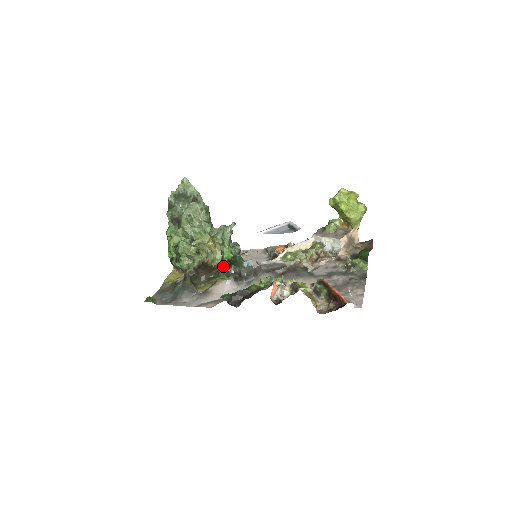
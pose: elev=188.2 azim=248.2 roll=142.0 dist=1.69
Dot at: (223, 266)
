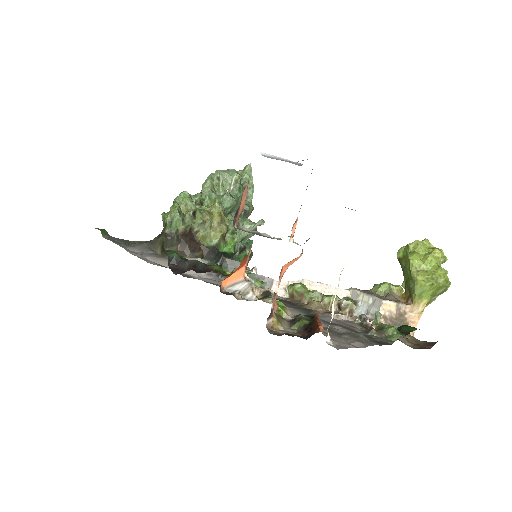
Dot at: (212, 252)
